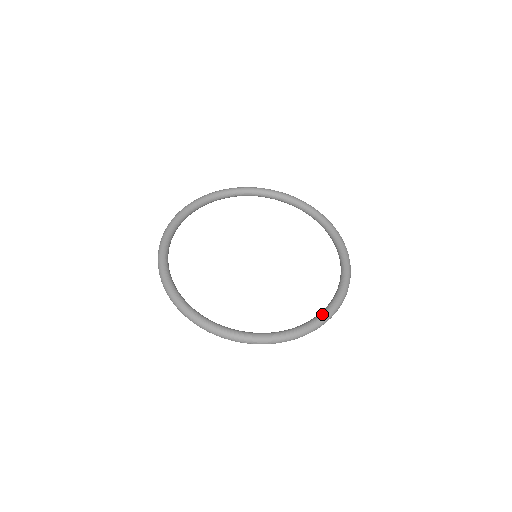
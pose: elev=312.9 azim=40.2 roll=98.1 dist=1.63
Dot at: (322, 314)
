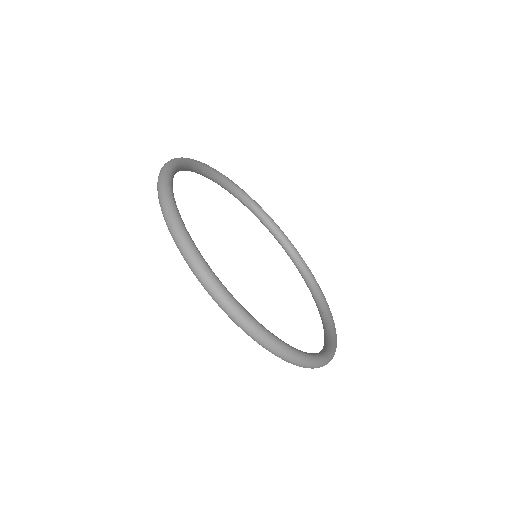
Dot at: (334, 330)
